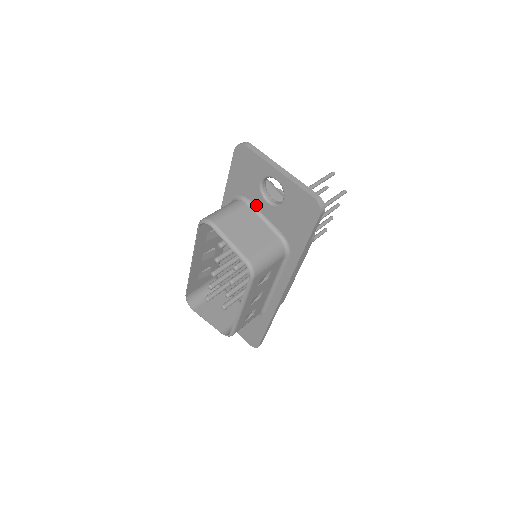
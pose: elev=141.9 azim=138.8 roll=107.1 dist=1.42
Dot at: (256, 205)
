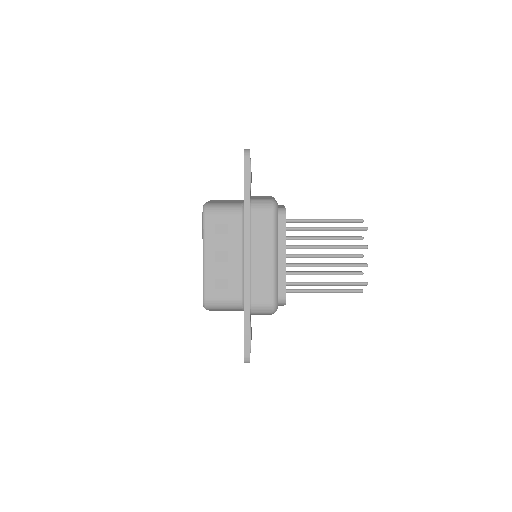
Dot at: occluded
